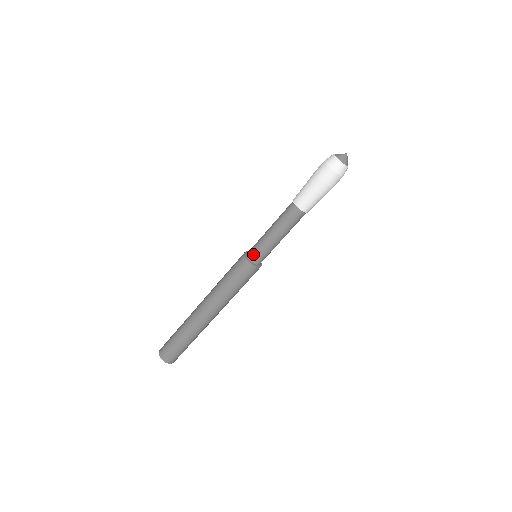
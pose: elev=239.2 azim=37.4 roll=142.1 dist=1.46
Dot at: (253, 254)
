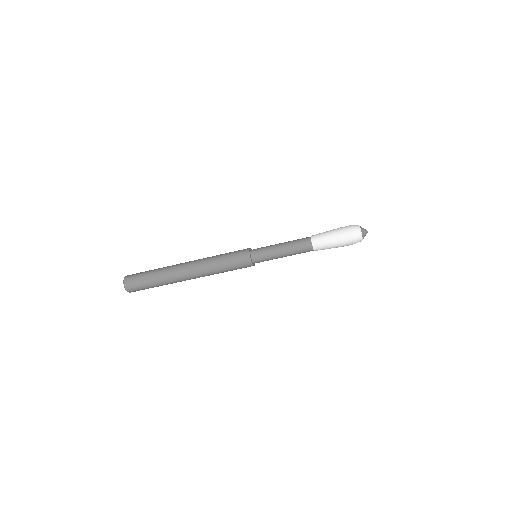
Dot at: (259, 261)
